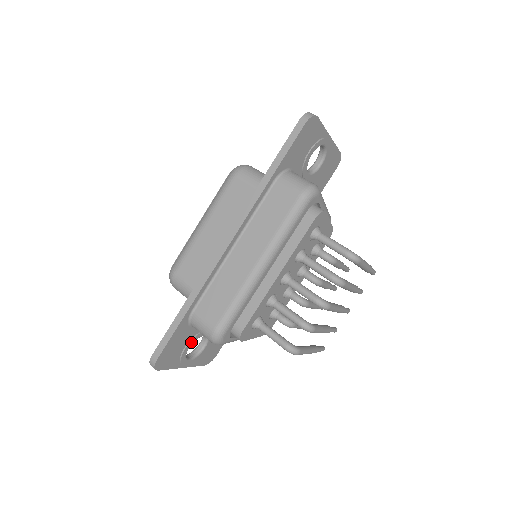
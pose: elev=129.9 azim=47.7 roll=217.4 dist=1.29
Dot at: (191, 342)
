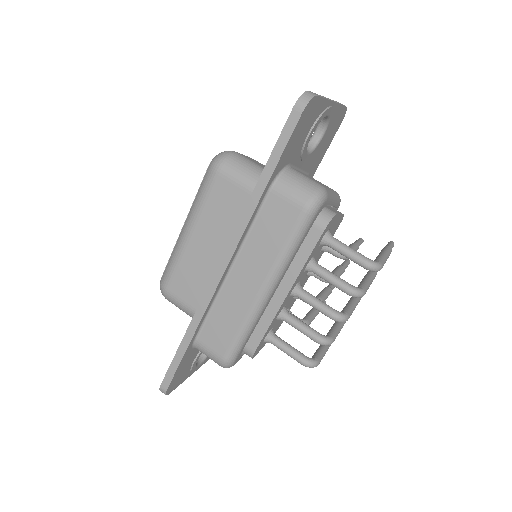
Dot at: (199, 355)
